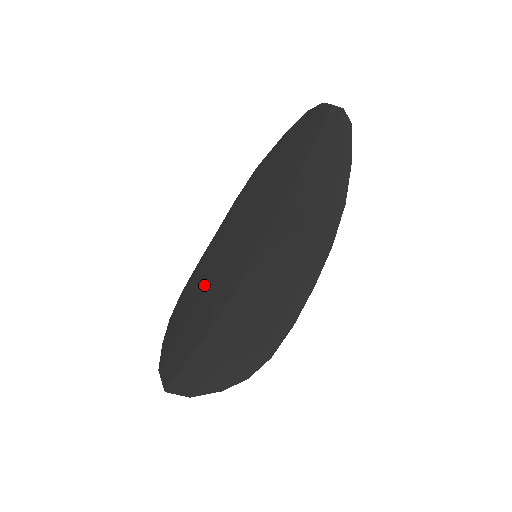
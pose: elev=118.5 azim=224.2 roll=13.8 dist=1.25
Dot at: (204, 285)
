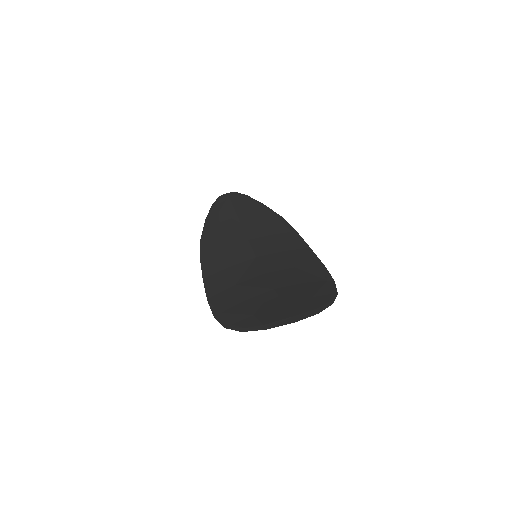
Dot at: (232, 293)
